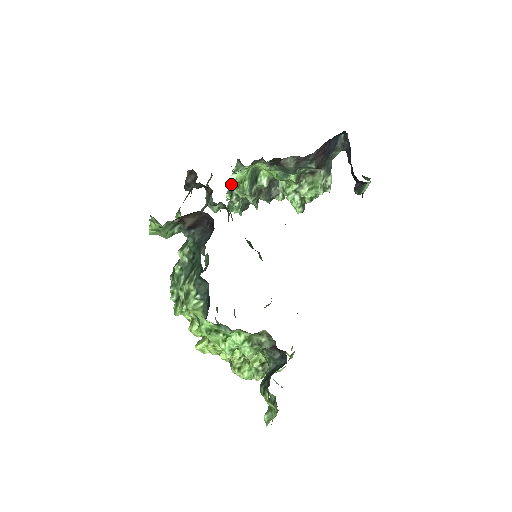
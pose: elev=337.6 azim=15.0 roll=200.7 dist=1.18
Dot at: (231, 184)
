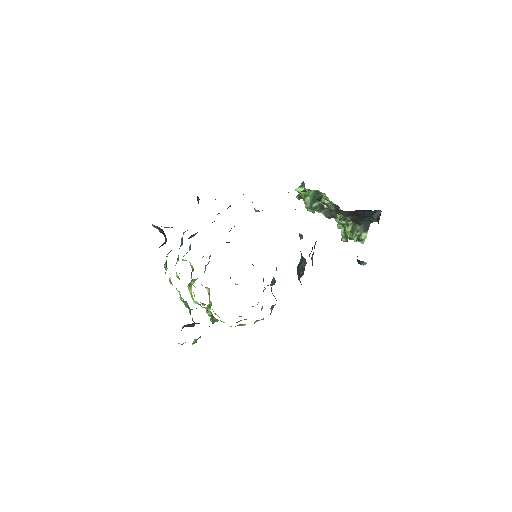
Dot at: occluded
